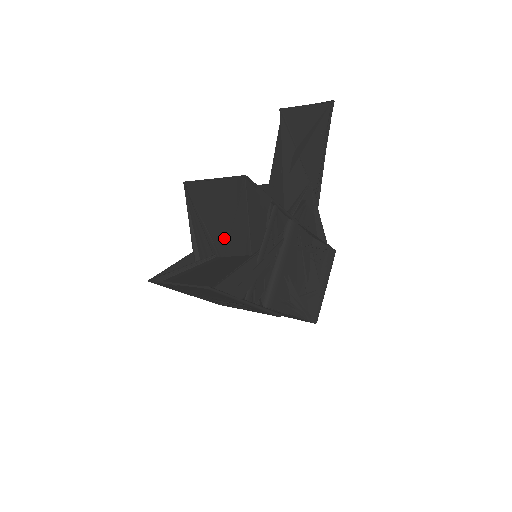
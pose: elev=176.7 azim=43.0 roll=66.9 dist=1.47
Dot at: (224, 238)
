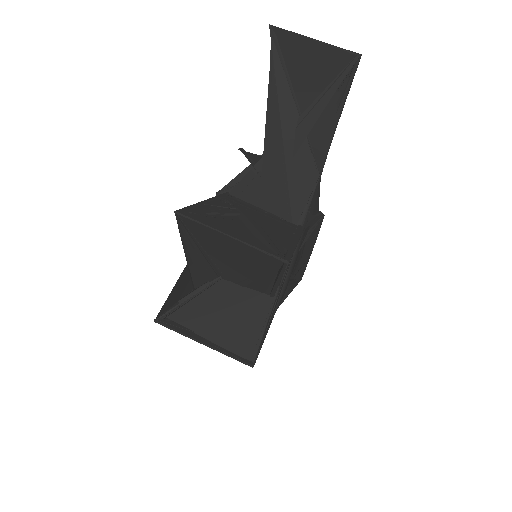
Dot at: (237, 275)
